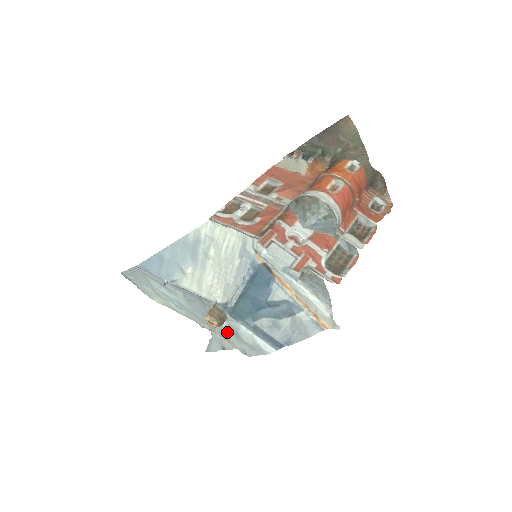
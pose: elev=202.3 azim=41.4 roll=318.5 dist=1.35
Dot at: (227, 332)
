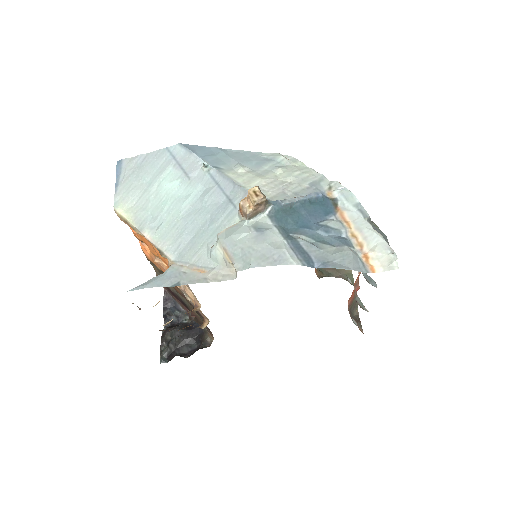
Dot at: (245, 230)
